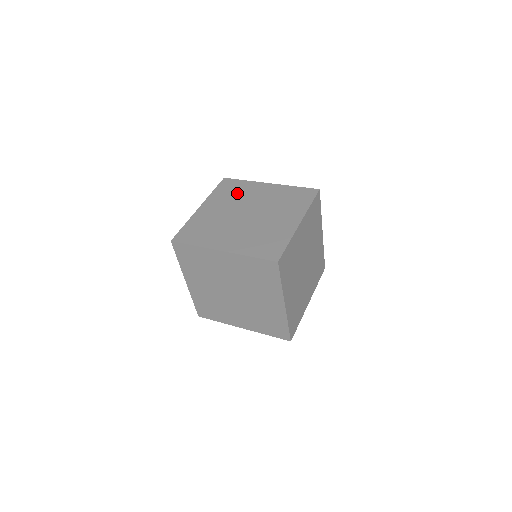
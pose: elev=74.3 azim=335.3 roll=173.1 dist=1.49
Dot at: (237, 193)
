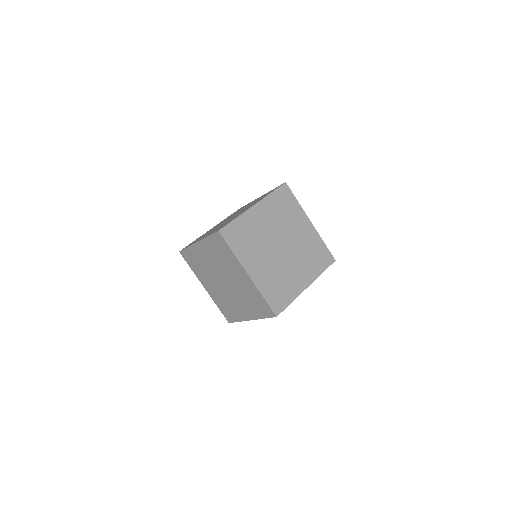
Dot at: (286, 213)
